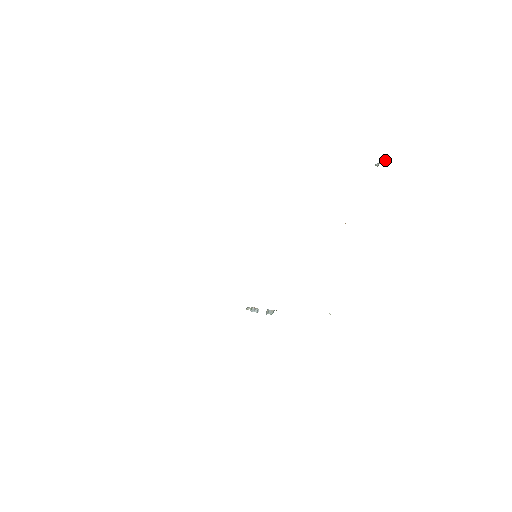
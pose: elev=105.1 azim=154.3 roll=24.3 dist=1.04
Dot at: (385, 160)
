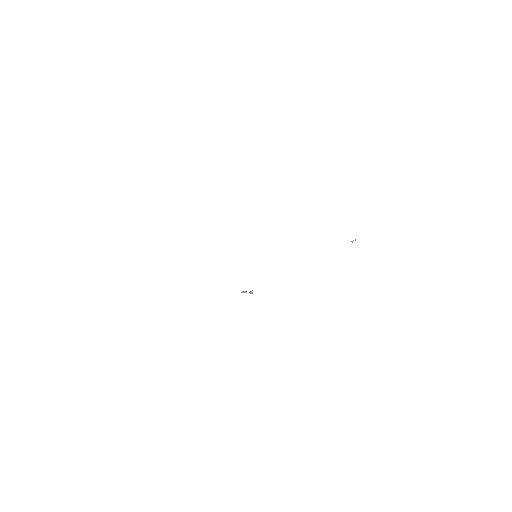
Dot at: occluded
